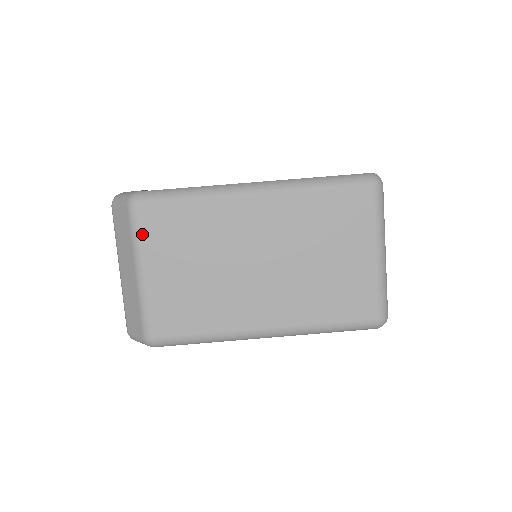
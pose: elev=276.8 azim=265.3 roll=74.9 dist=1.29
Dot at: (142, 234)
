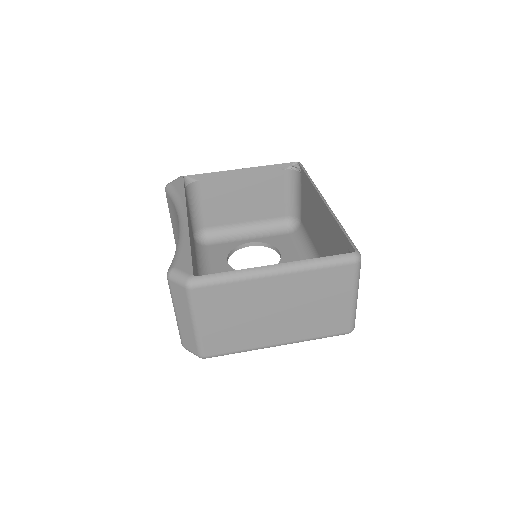
Dot at: (197, 304)
